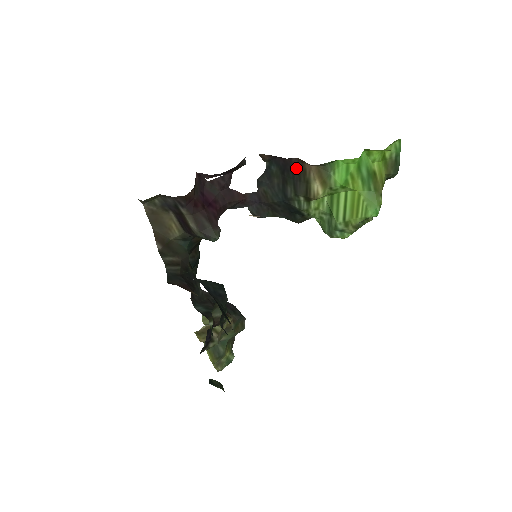
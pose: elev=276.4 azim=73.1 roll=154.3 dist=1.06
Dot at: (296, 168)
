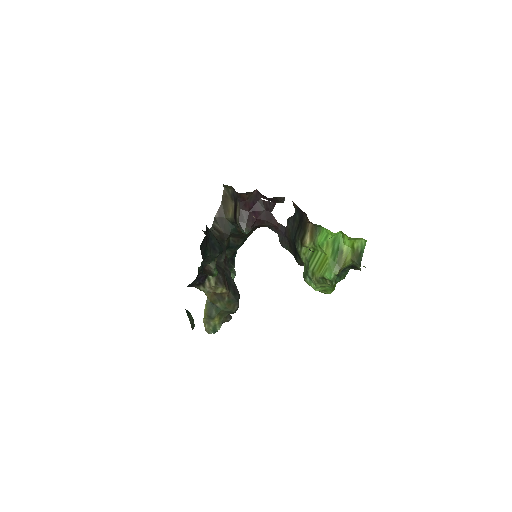
Dot at: (304, 220)
